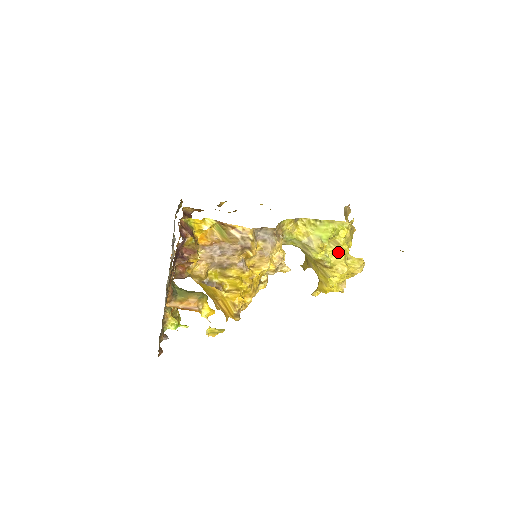
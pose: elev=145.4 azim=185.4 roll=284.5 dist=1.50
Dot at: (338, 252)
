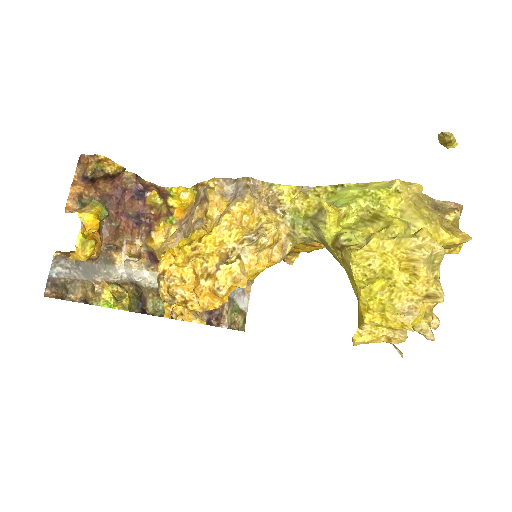
Dot at: (378, 230)
